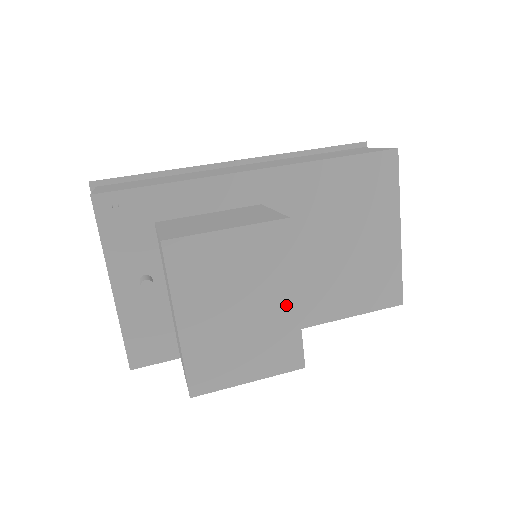
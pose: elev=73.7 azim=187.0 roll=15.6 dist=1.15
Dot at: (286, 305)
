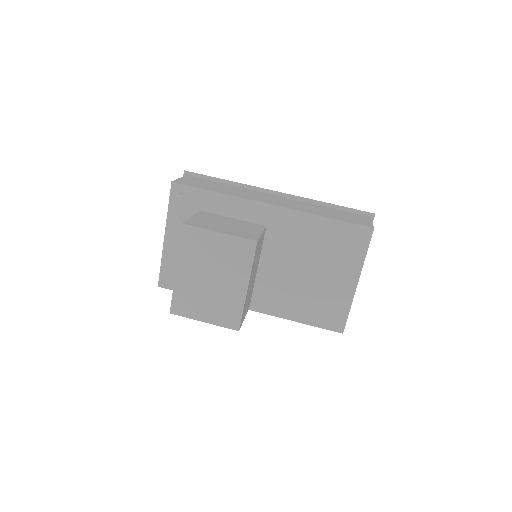
Dot at: (239, 289)
